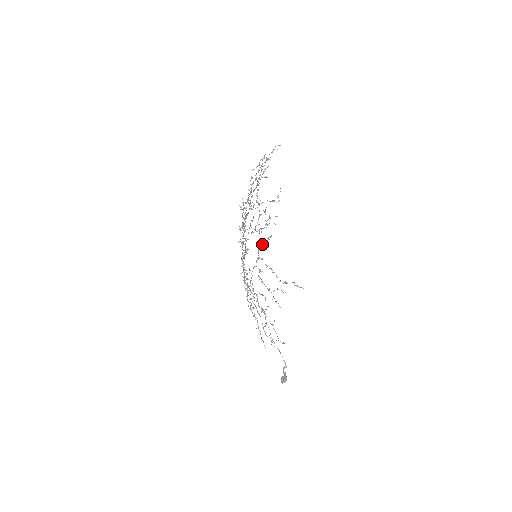
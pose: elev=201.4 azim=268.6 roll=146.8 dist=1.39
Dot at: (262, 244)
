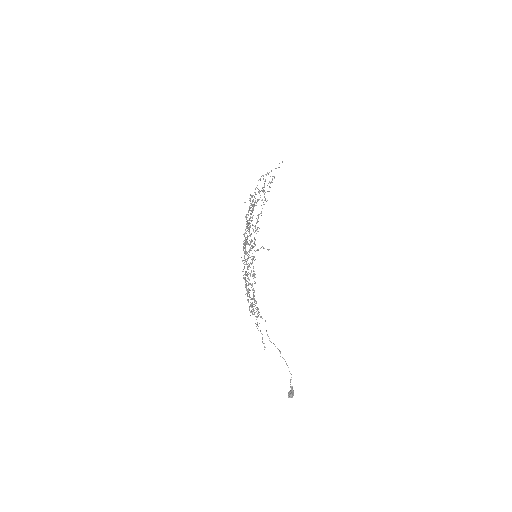
Dot at: occluded
